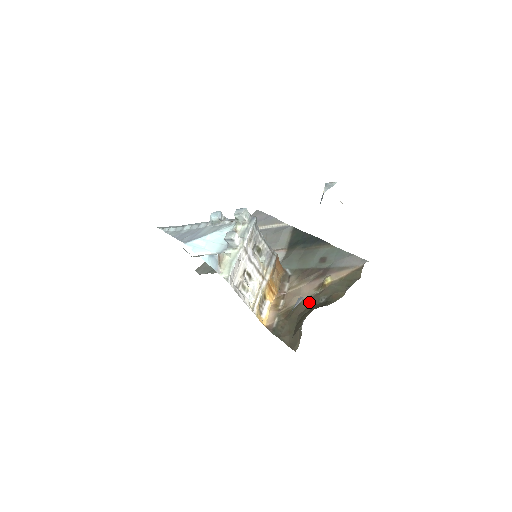
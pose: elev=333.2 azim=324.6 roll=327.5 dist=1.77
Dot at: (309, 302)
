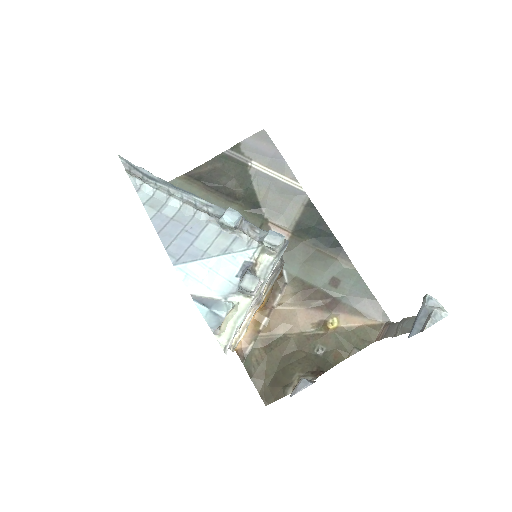
Dot at: (301, 343)
